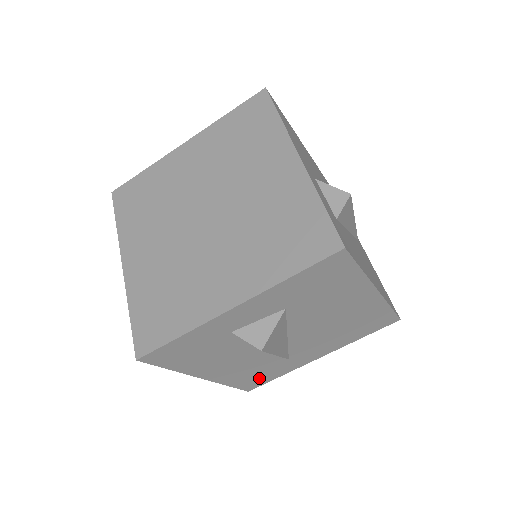
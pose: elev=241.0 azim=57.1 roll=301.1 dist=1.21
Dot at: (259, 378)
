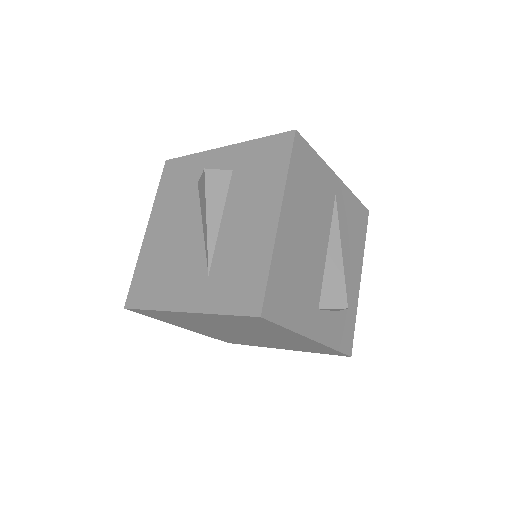
Dot at: occluded
